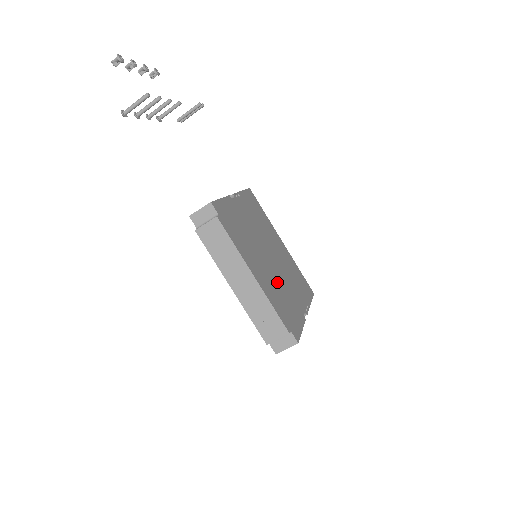
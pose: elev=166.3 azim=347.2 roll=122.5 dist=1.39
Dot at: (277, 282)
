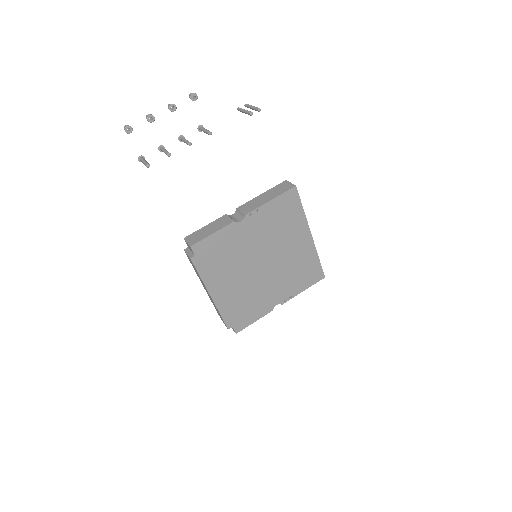
Dot at: (250, 289)
